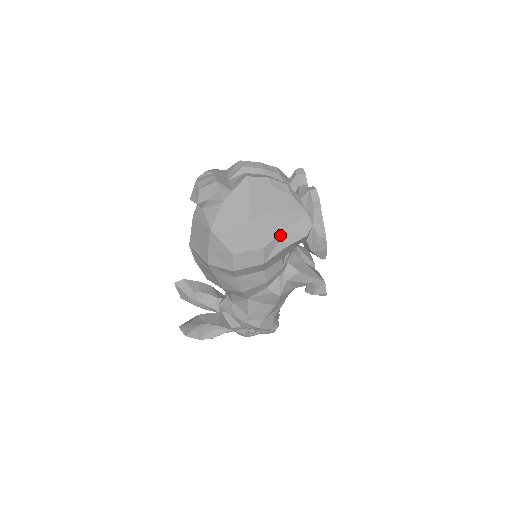
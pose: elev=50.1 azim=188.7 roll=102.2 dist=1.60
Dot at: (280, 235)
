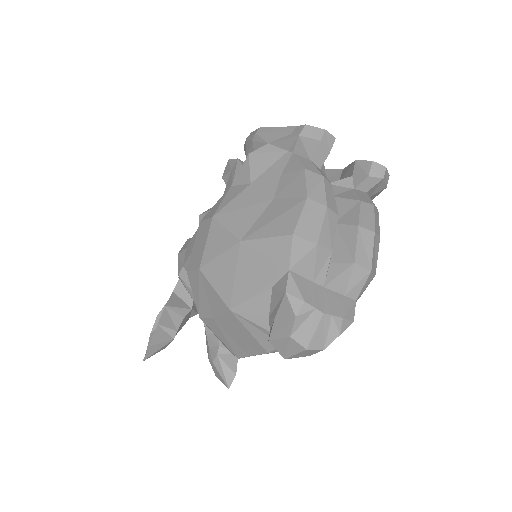
Dot at: occluded
